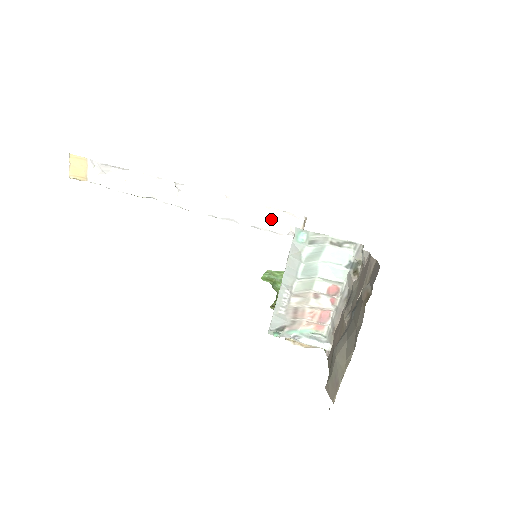
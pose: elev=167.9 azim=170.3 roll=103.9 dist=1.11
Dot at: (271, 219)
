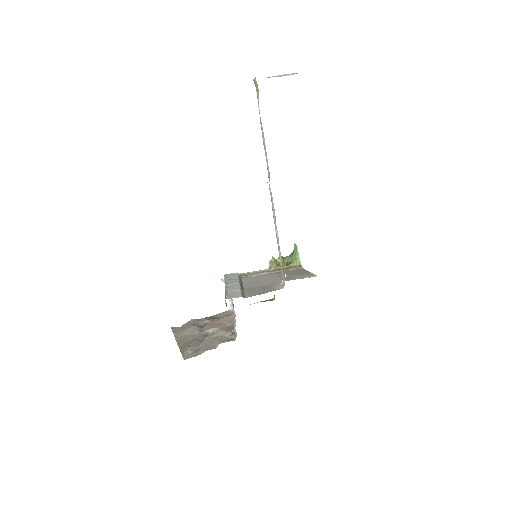
Dot at: occluded
